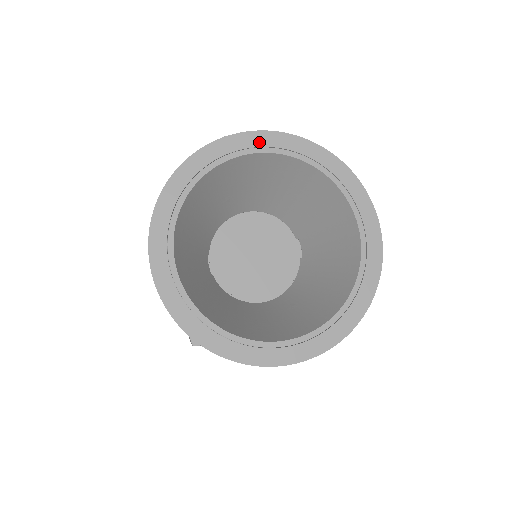
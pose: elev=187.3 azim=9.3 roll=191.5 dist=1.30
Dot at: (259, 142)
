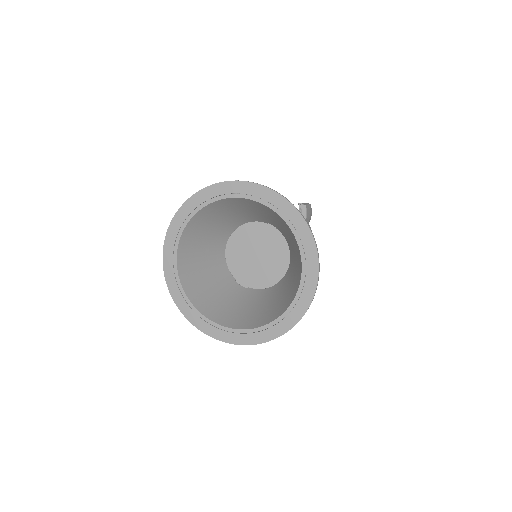
Dot at: (180, 222)
